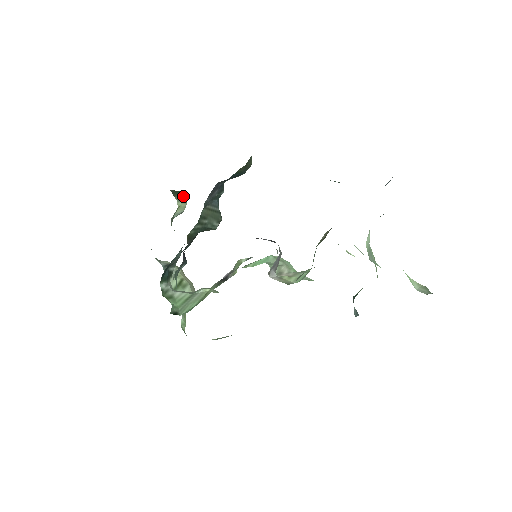
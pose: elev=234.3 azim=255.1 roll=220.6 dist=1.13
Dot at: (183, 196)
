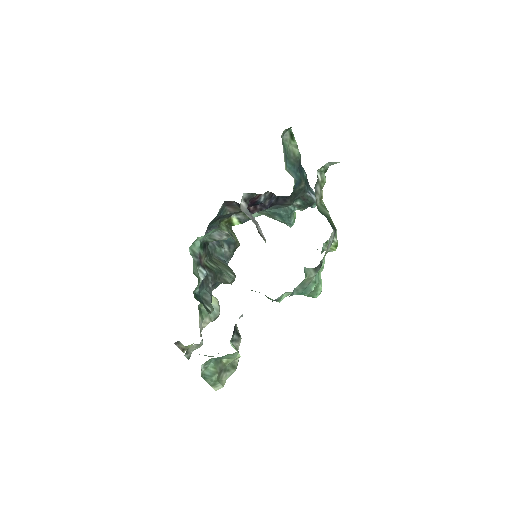
Dot at: occluded
